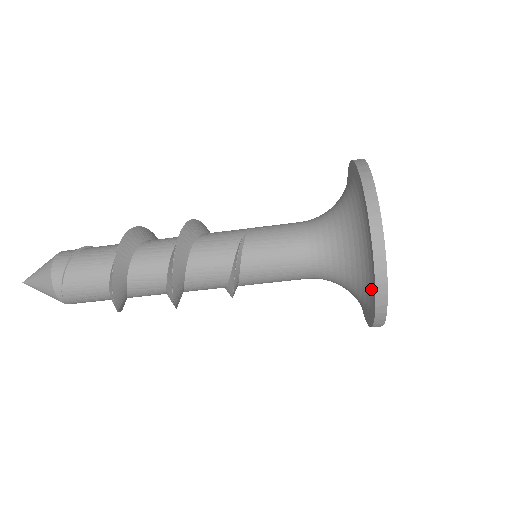
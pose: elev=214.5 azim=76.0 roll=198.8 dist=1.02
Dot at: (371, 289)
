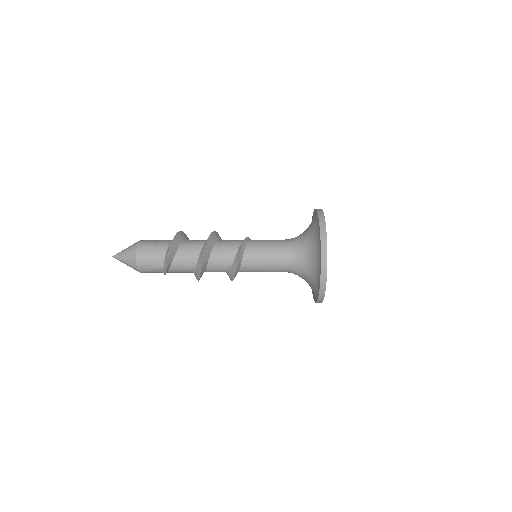
Dot at: (317, 223)
